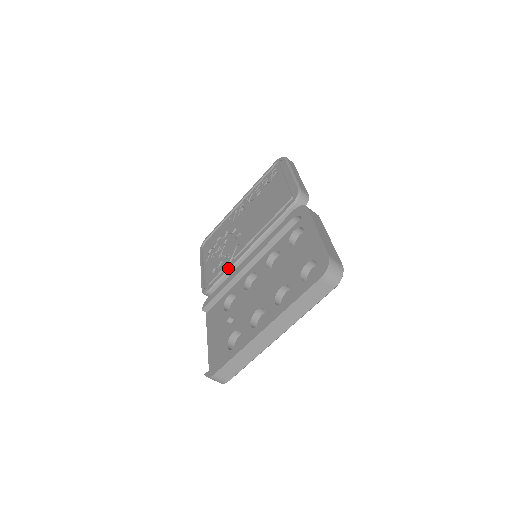
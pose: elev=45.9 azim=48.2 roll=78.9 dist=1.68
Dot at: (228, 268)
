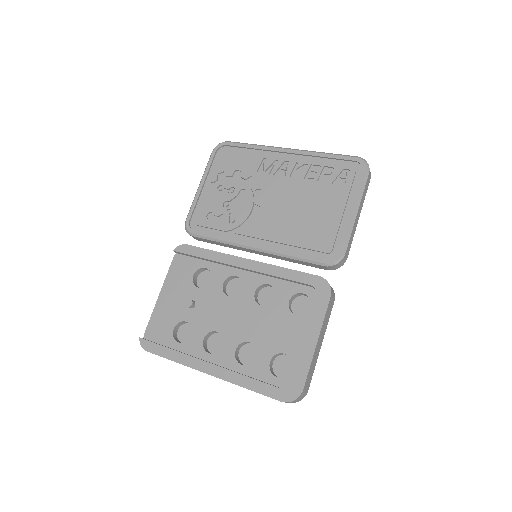
Dot at: (223, 239)
